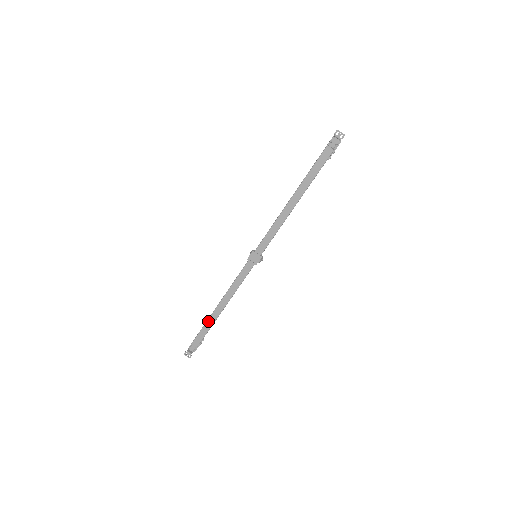
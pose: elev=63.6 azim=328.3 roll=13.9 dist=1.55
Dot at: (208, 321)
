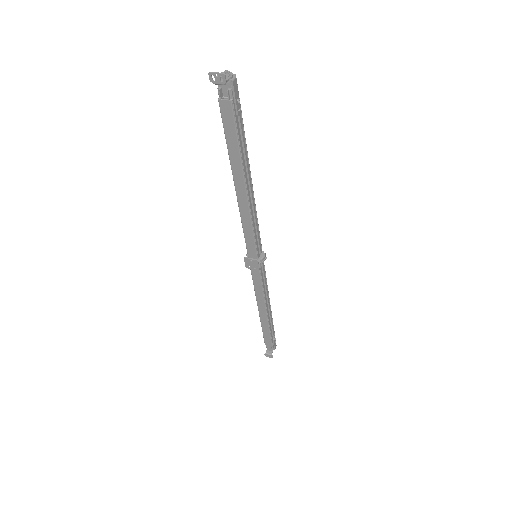
Dot at: (262, 326)
